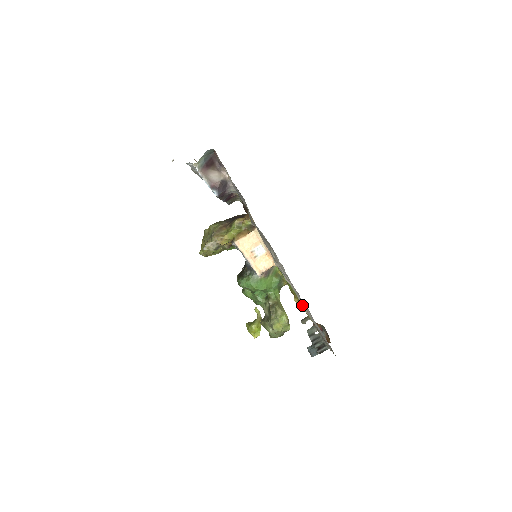
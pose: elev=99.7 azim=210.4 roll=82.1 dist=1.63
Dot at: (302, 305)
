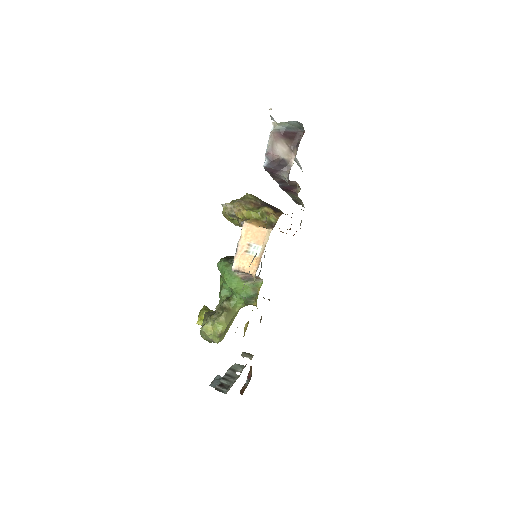
Dot at: occluded
